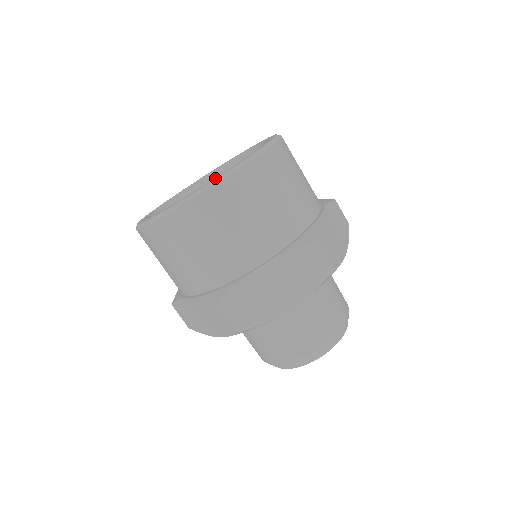
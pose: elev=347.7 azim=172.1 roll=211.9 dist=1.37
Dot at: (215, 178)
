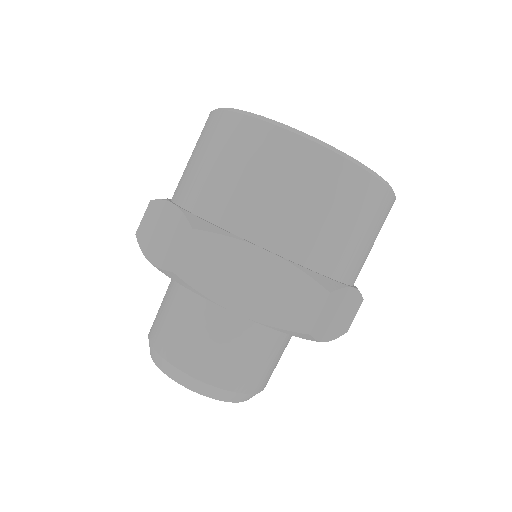
Dot at: (326, 144)
